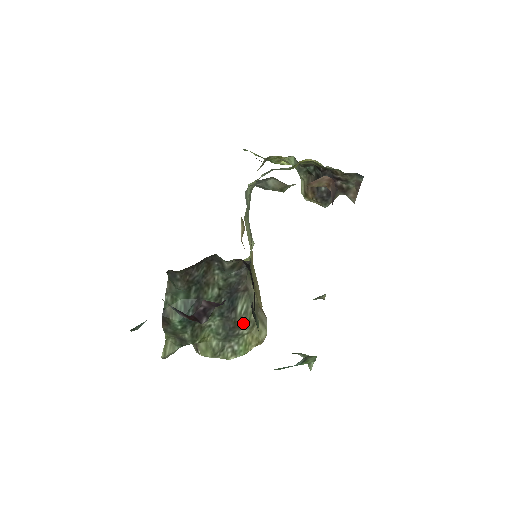
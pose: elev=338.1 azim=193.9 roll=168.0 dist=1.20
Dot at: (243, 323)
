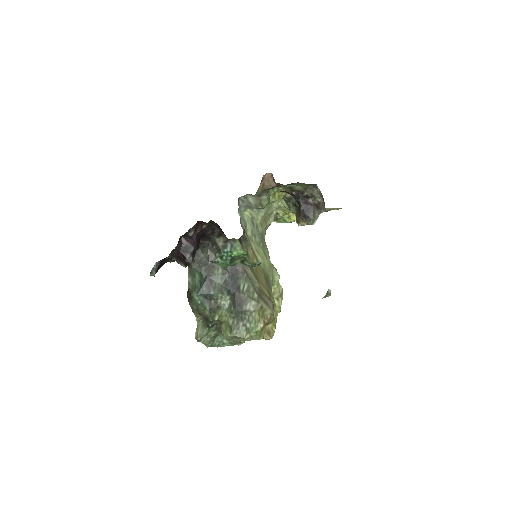
Dot at: (247, 300)
